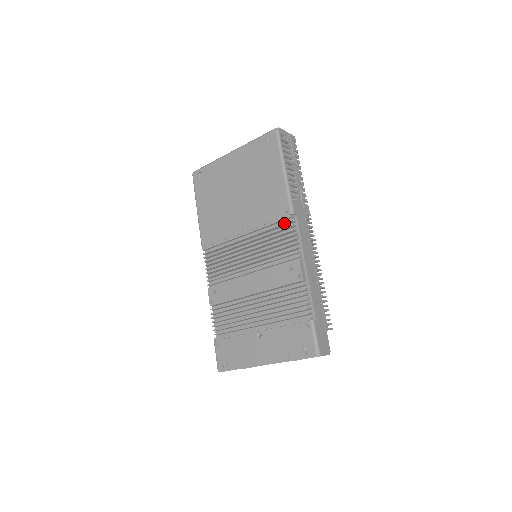
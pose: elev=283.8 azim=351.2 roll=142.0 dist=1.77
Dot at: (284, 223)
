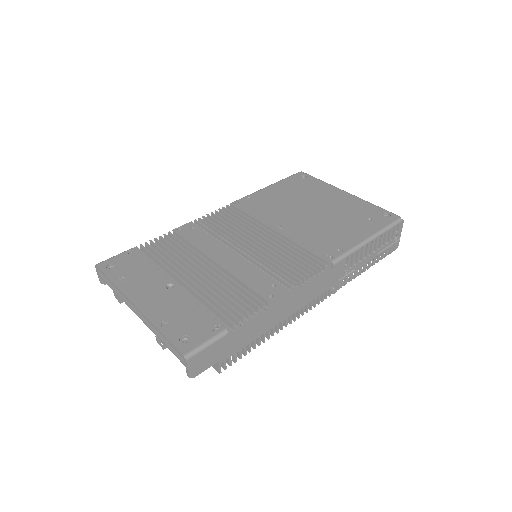
Dot at: (317, 259)
